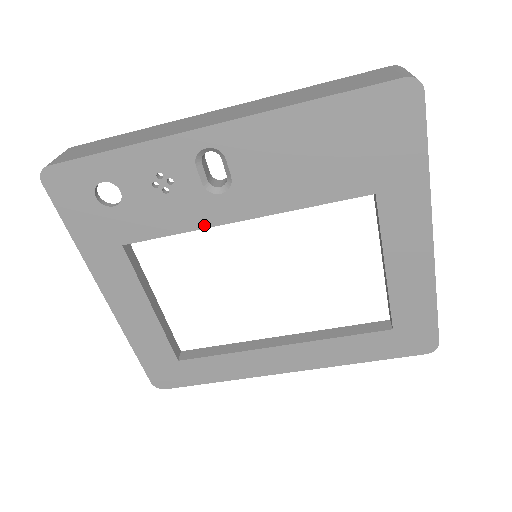
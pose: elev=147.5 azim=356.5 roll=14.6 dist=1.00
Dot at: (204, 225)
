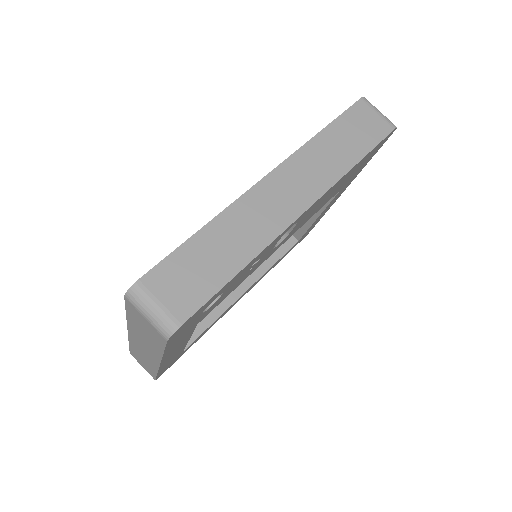
Dot at: occluded
